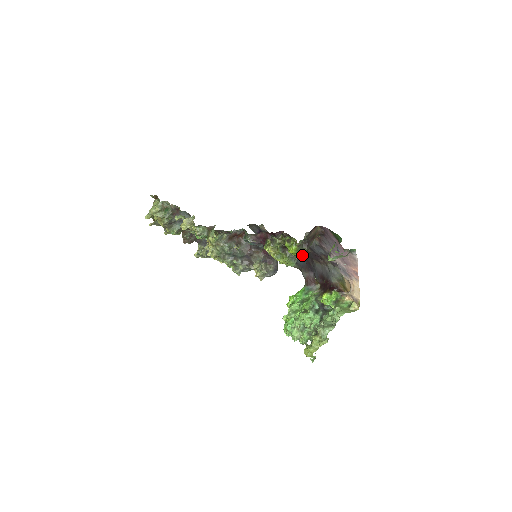
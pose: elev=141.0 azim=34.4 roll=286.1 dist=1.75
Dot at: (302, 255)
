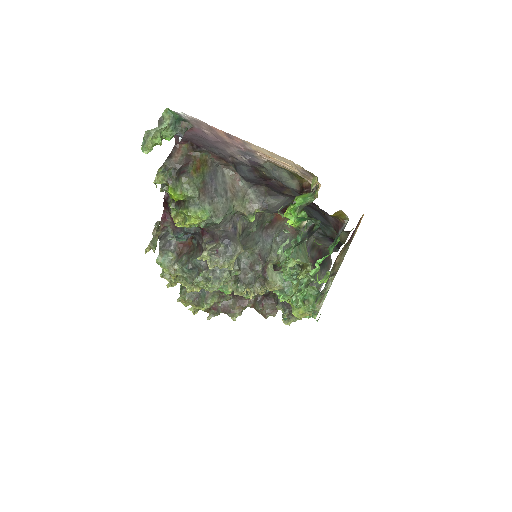
Dot at: (194, 190)
